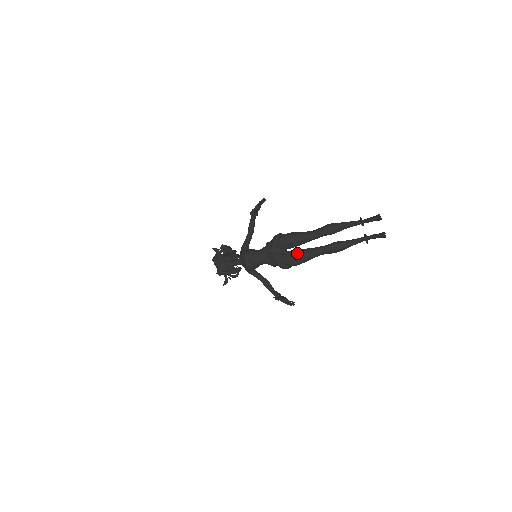
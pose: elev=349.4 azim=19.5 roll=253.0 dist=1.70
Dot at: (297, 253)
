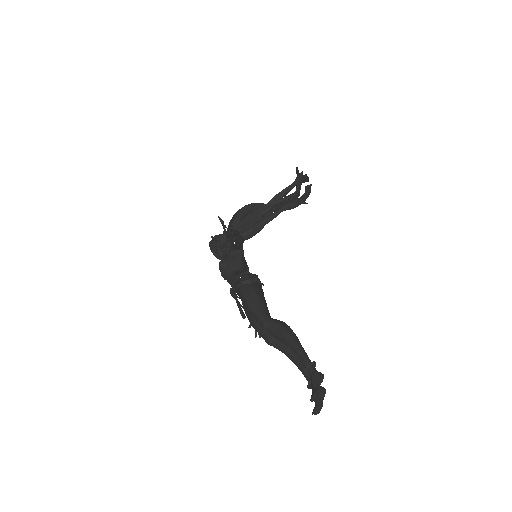
Dot at: (251, 318)
